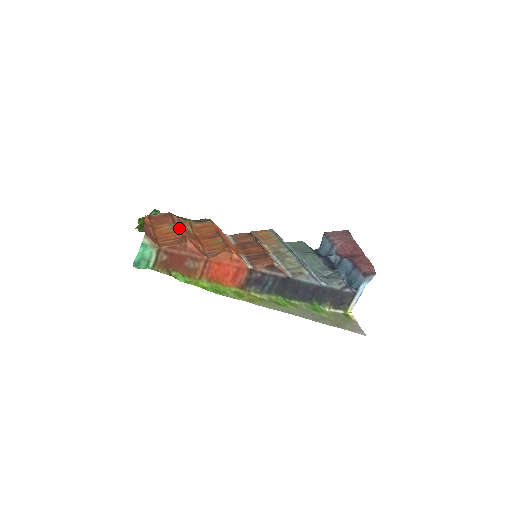
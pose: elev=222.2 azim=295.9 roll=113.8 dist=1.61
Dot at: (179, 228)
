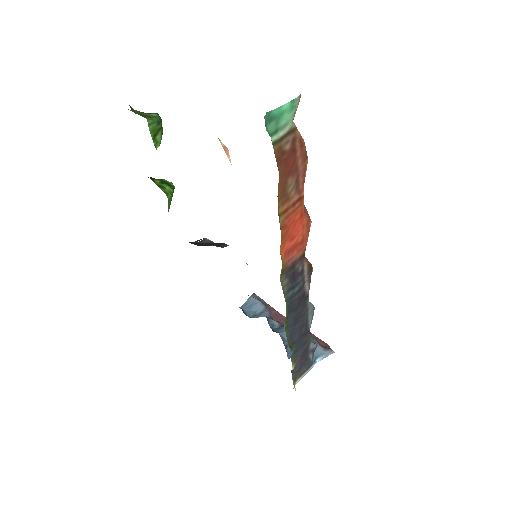
Dot at: occluded
